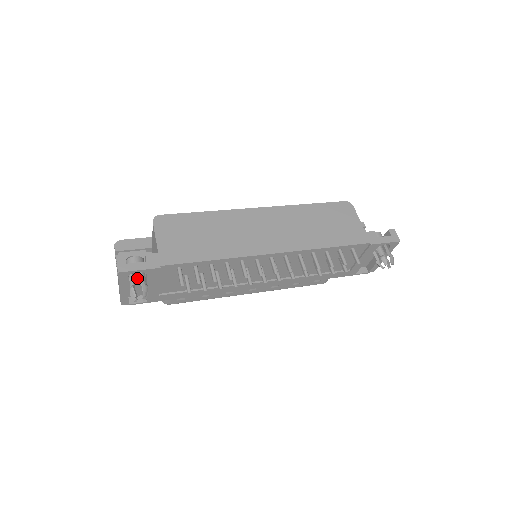
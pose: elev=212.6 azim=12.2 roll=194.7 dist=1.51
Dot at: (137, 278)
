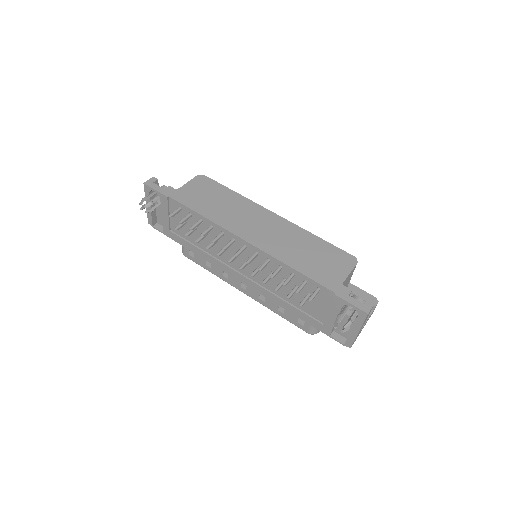
Dot at: occluded
